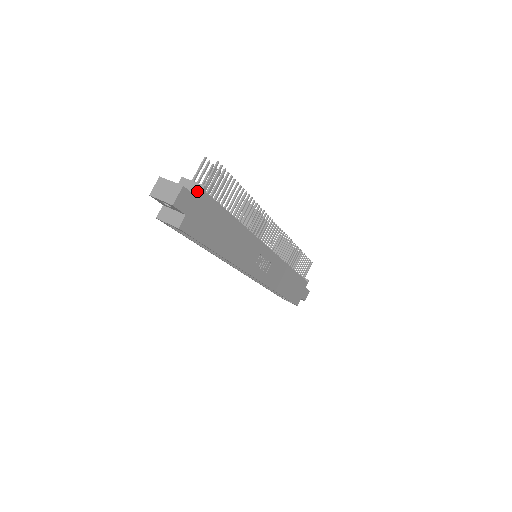
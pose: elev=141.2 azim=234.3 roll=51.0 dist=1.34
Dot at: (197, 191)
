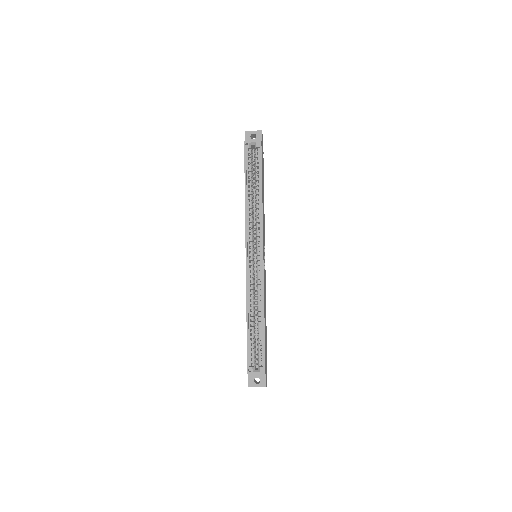
Dot at: occluded
